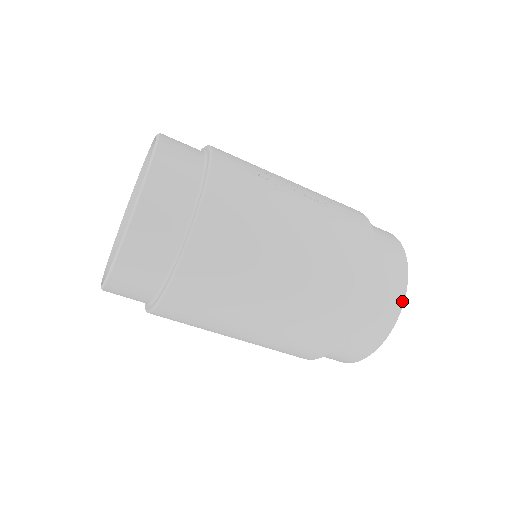
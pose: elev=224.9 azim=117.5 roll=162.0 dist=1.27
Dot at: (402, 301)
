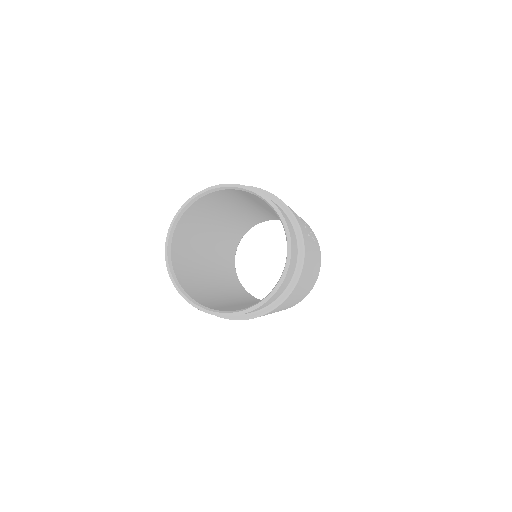
Dot at: occluded
